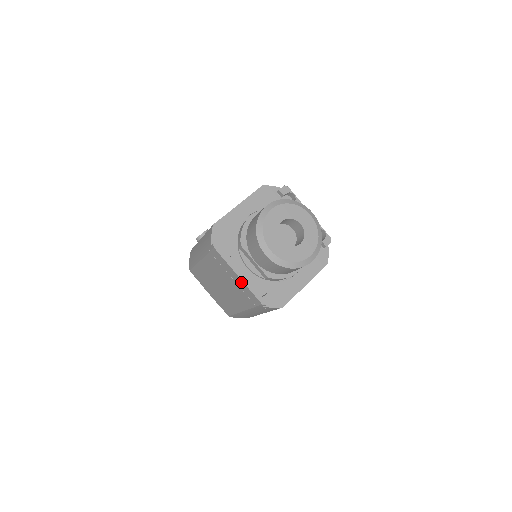
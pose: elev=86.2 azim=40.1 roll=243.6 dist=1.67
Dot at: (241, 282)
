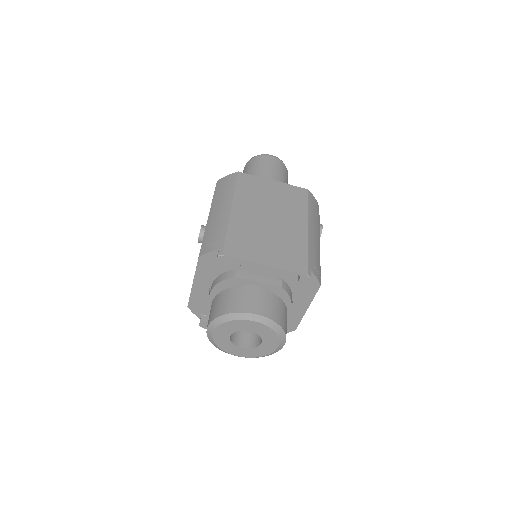
Dot at: occluded
